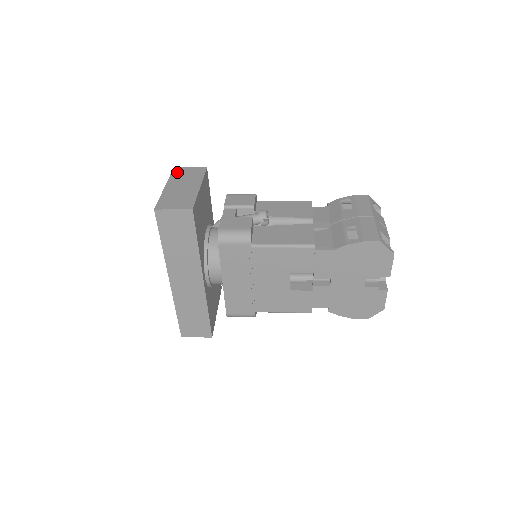
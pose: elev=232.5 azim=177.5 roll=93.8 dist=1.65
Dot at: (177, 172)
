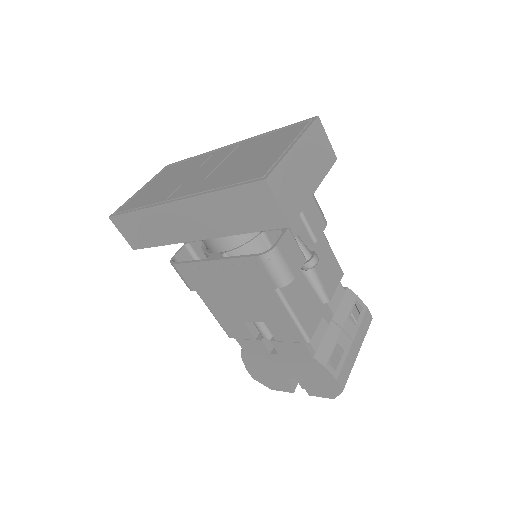
Dot at: (316, 130)
